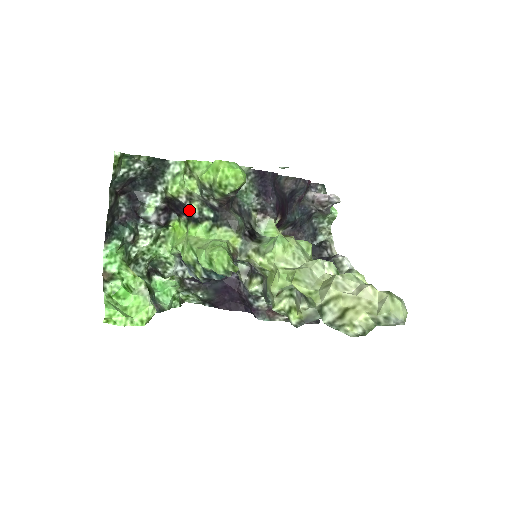
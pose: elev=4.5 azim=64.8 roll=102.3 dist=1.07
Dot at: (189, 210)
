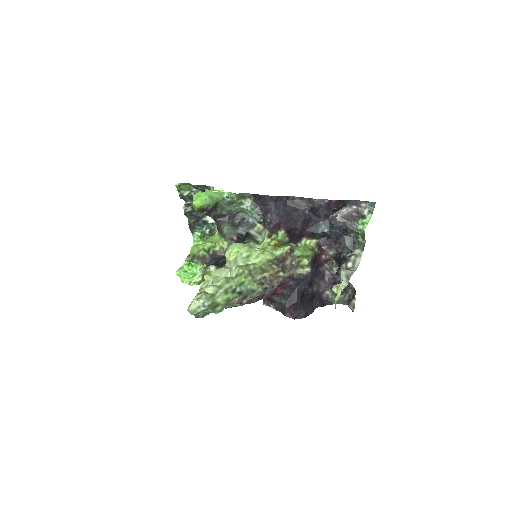
Dot at: occluded
